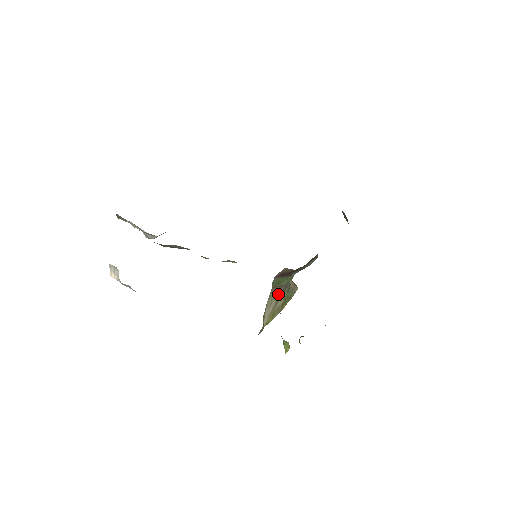
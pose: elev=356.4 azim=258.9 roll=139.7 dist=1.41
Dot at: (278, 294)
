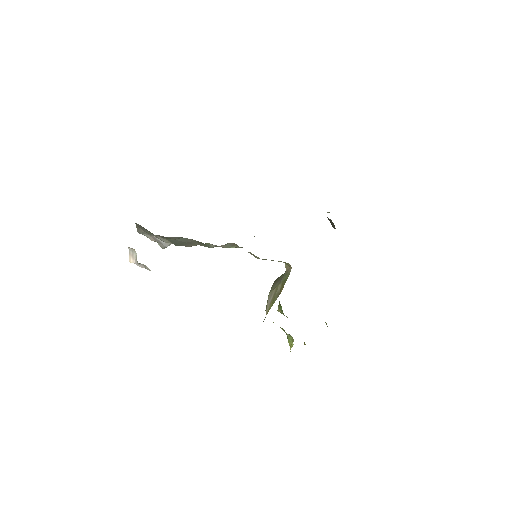
Dot at: (277, 284)
